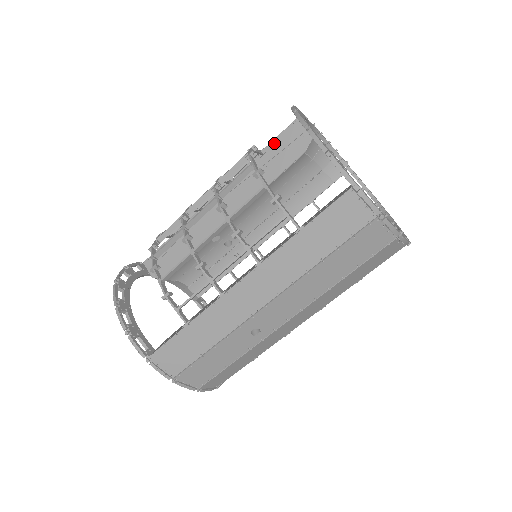
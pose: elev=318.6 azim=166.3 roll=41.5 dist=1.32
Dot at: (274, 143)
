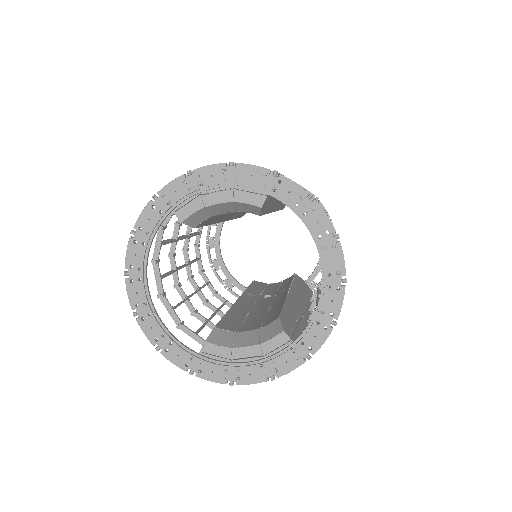
Dot at: occluded
